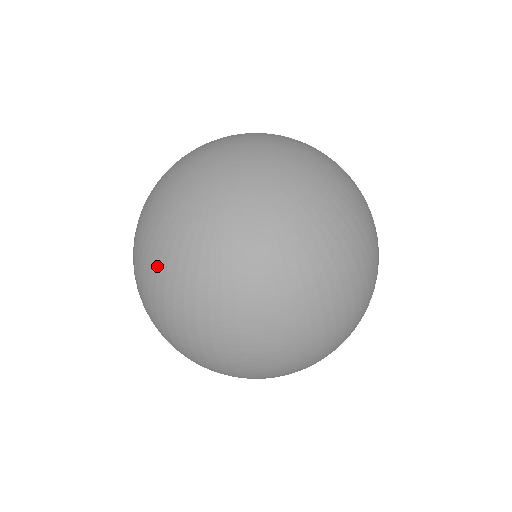
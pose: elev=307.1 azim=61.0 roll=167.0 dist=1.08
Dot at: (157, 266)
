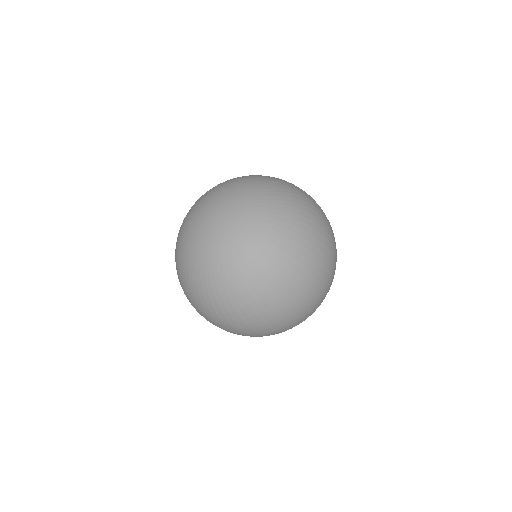
Dot at: (190, 294)
